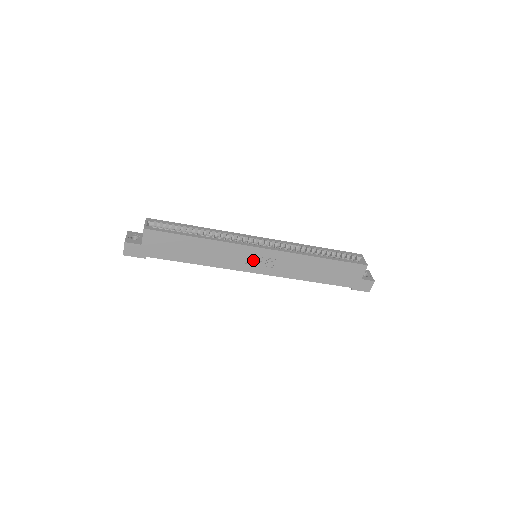
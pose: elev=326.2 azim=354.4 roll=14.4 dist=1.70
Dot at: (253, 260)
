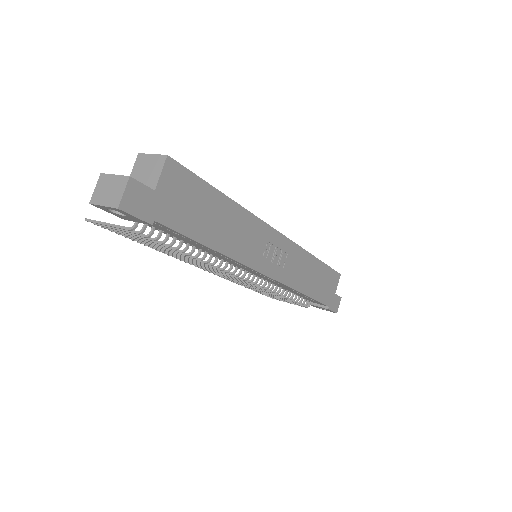
Dot at: (270, 253)
